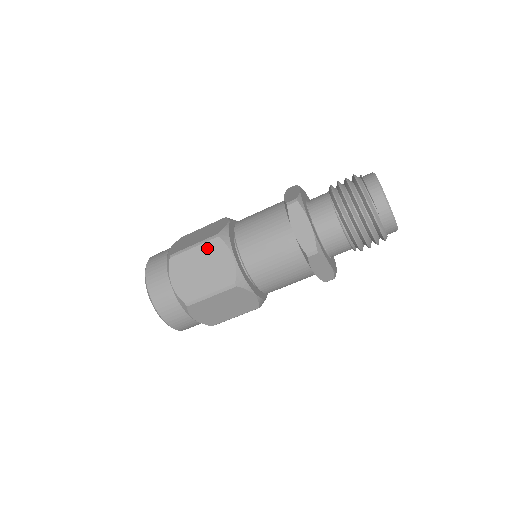
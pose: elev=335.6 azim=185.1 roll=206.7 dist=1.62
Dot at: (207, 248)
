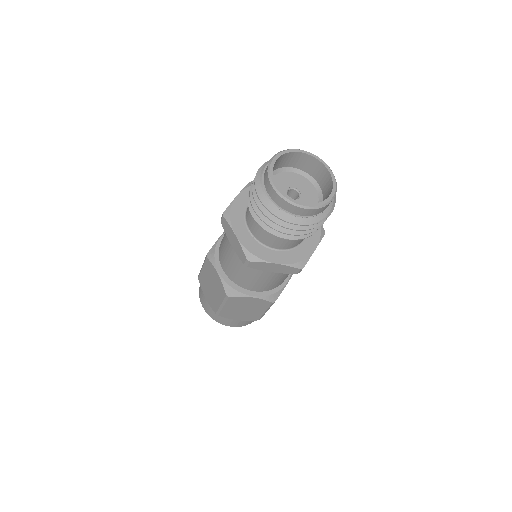
Dot at: (231, 303)
